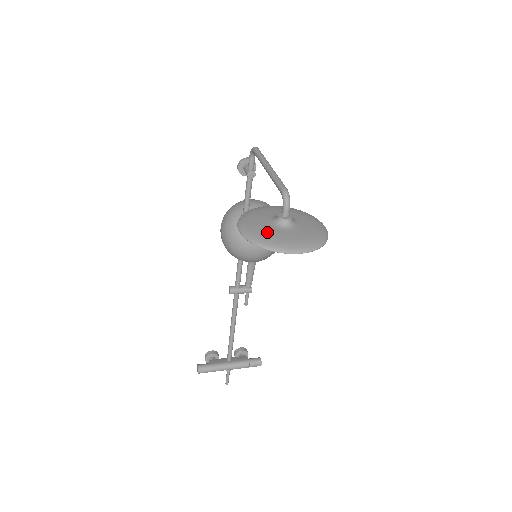
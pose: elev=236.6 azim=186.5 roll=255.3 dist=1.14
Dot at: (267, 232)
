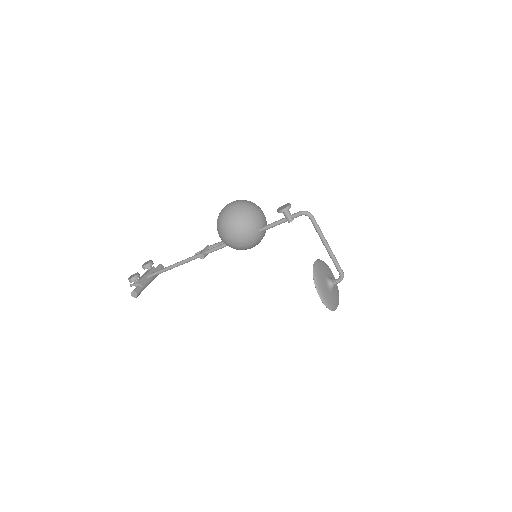
Dot at: (332, 299)
